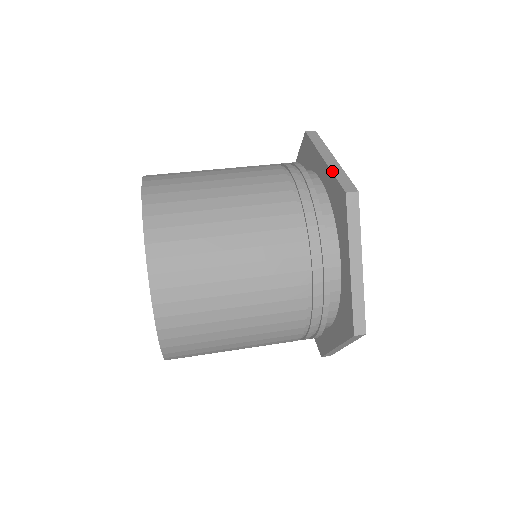
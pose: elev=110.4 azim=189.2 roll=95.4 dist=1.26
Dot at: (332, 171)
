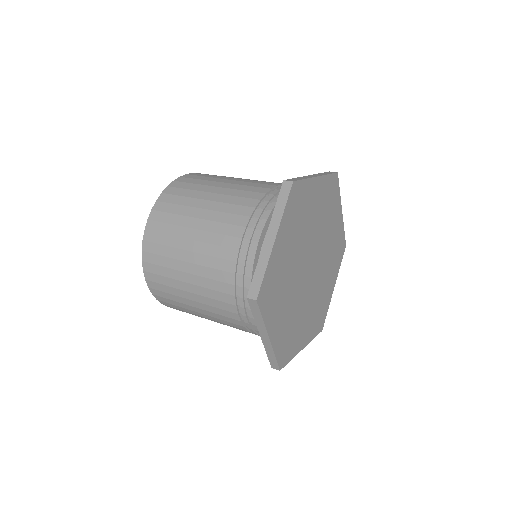
Dot at: (299, 177)
